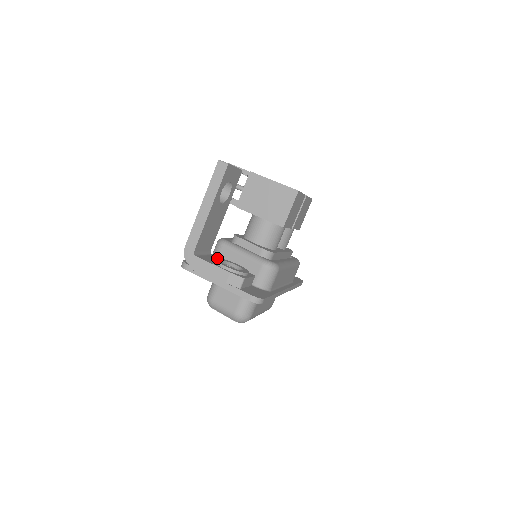
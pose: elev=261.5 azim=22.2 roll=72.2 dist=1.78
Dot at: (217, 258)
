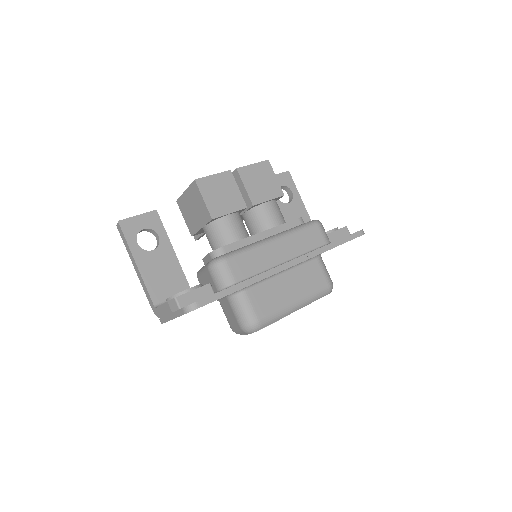
Dot at: occluded
